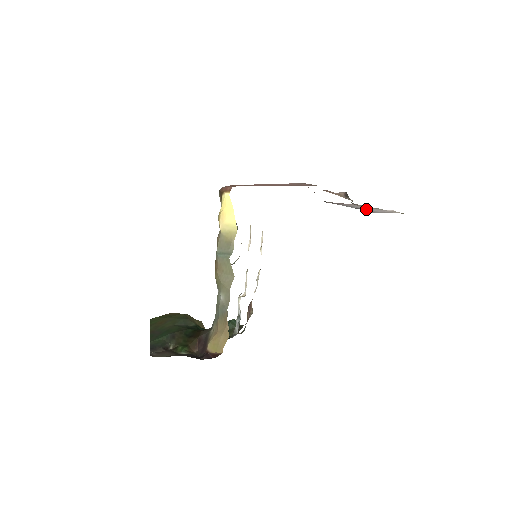
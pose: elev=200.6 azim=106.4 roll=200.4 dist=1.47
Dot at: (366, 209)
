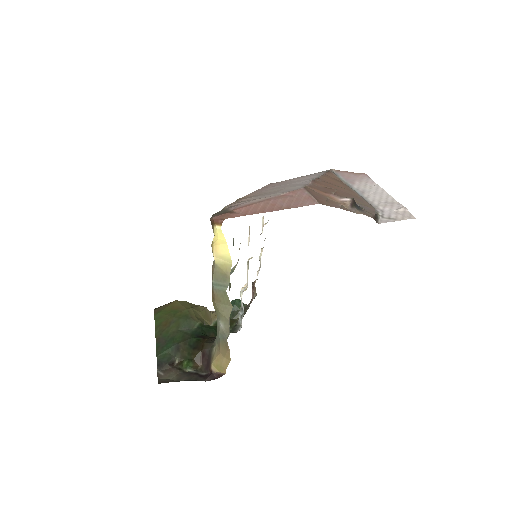
Dot at: (375, 202)
